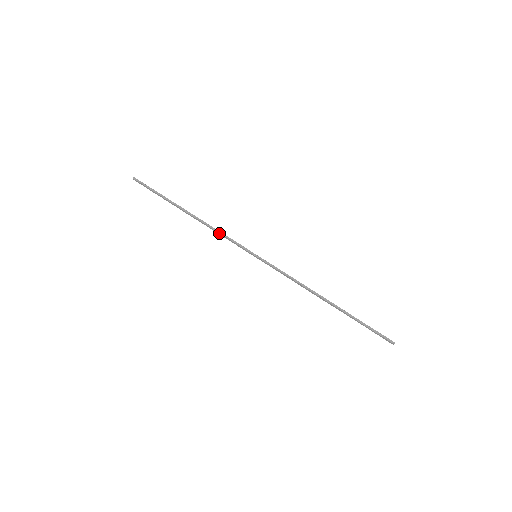
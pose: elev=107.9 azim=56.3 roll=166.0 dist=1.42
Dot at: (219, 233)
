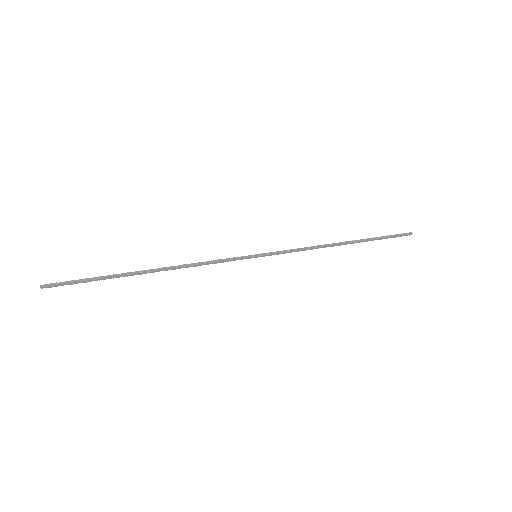
Dot at: (202, 262)
